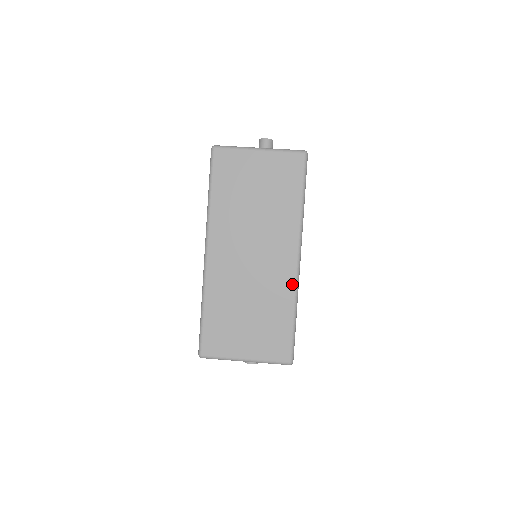
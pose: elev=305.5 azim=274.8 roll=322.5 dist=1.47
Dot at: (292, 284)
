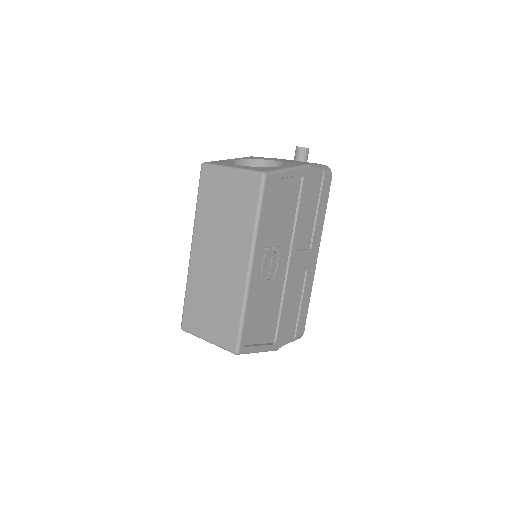
Dot at: (242, 288)
